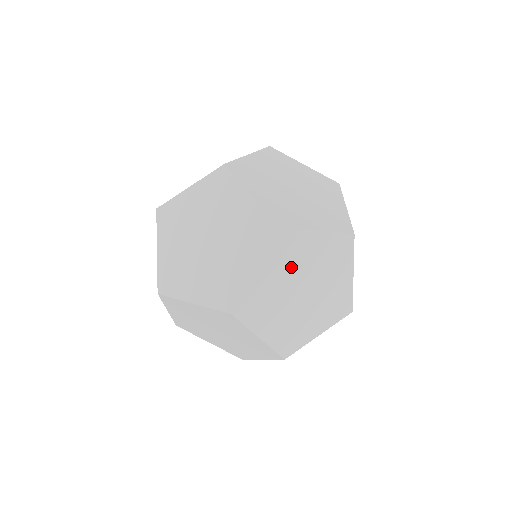
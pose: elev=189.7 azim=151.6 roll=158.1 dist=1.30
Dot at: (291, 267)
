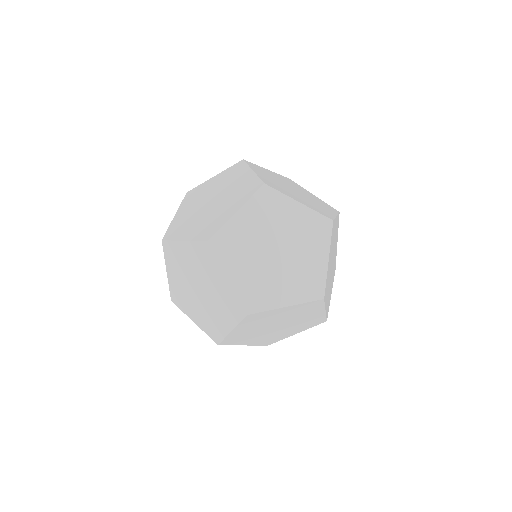
Dot at: (332, 249)
